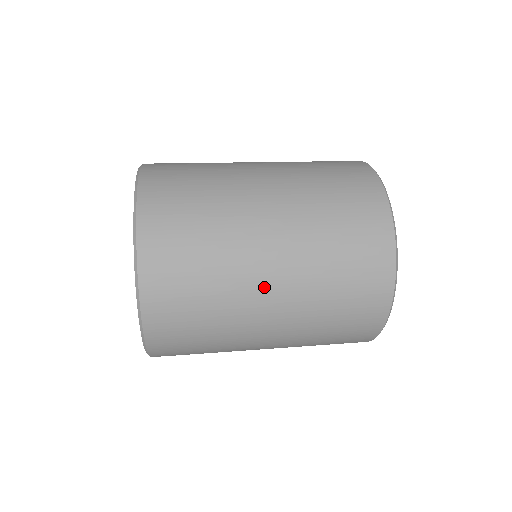
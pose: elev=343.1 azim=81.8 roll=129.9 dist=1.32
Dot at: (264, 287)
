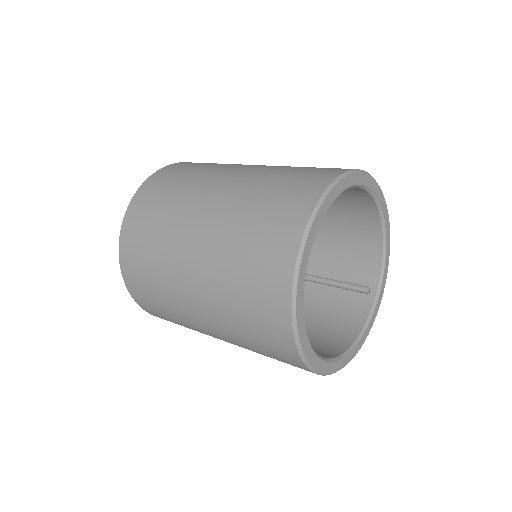
Dot at: (193, 308)
